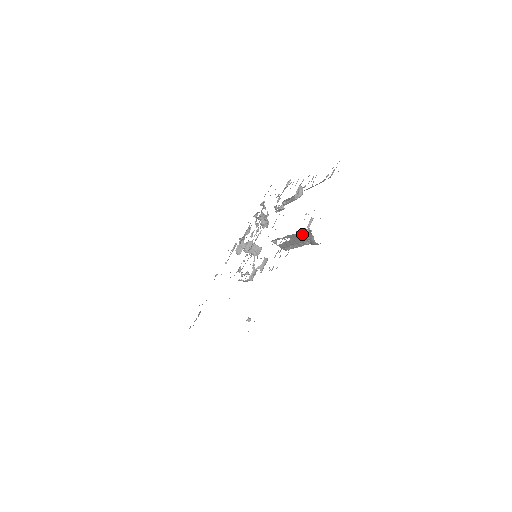
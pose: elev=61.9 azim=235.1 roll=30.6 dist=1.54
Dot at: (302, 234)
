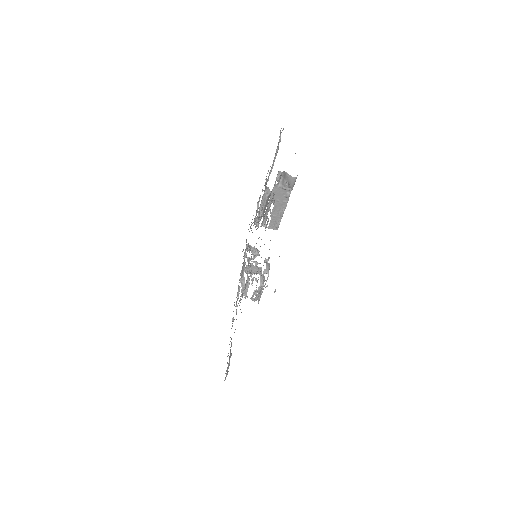
Dot at: (278, 177)
